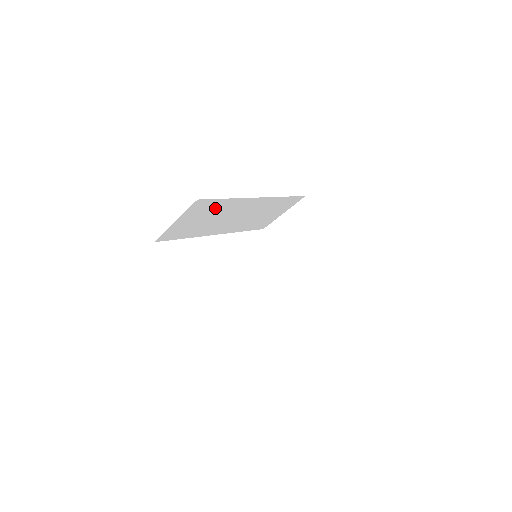
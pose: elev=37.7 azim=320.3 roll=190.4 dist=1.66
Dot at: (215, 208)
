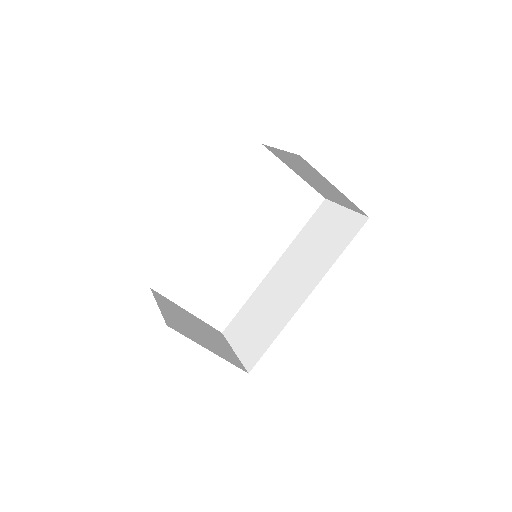
Dot at: occluded
